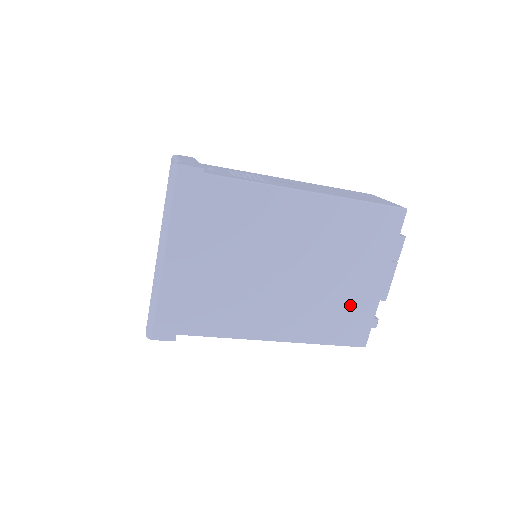
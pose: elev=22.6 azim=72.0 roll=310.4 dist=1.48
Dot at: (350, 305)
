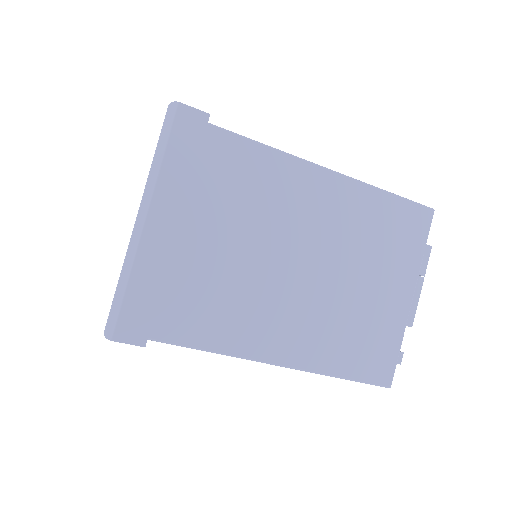
Dot at: (372, 324)
